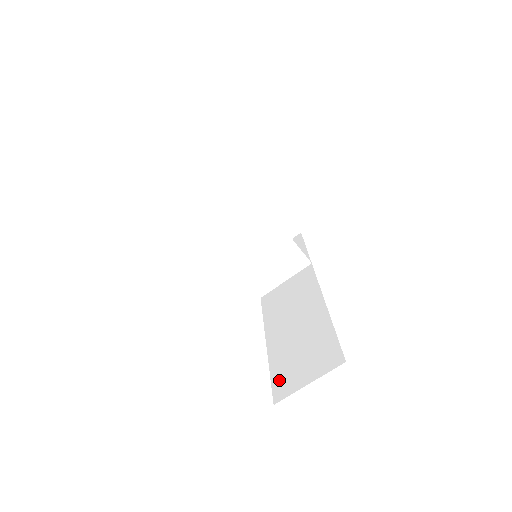
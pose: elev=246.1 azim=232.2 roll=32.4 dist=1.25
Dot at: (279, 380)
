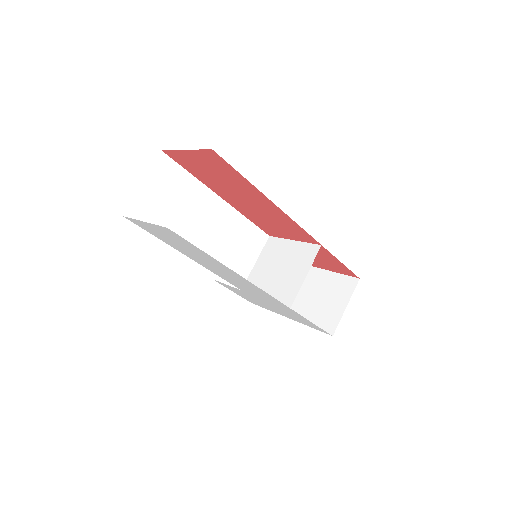
Dot at: occluded
